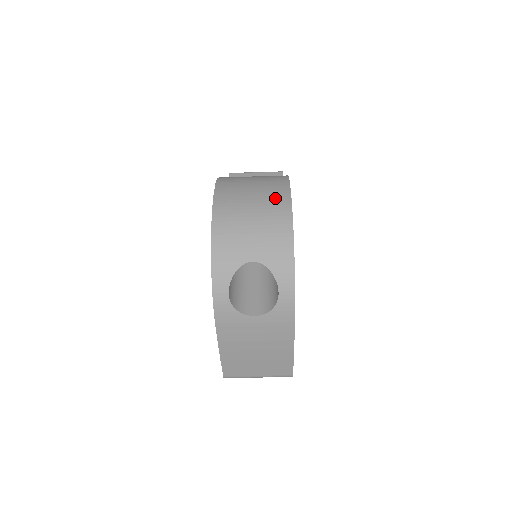
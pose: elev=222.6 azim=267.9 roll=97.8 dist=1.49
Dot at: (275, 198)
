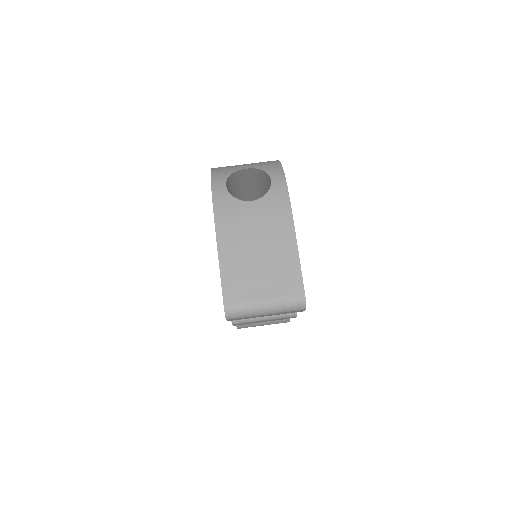
Dot at: occluded
